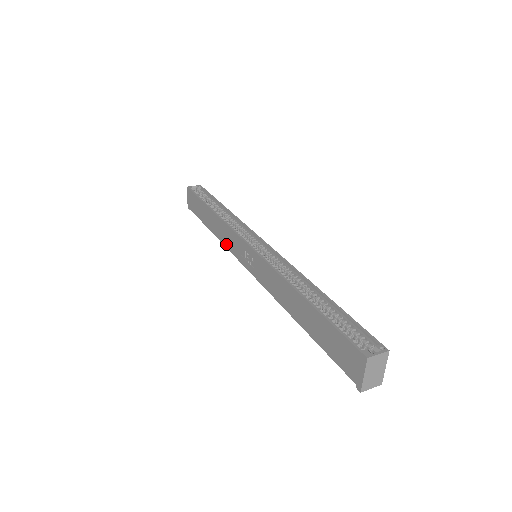
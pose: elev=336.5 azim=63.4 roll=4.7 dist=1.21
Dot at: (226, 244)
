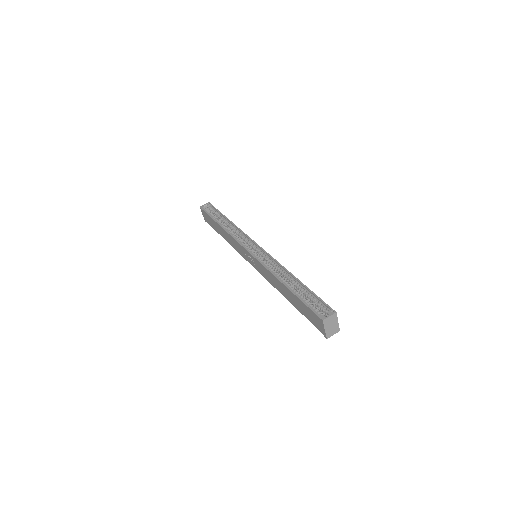
Dot at: (236, 249)
